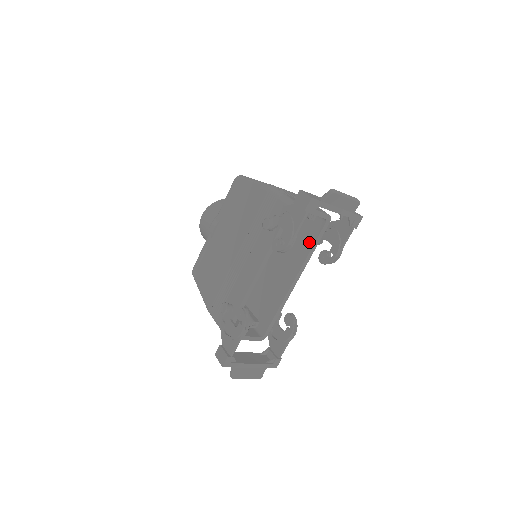
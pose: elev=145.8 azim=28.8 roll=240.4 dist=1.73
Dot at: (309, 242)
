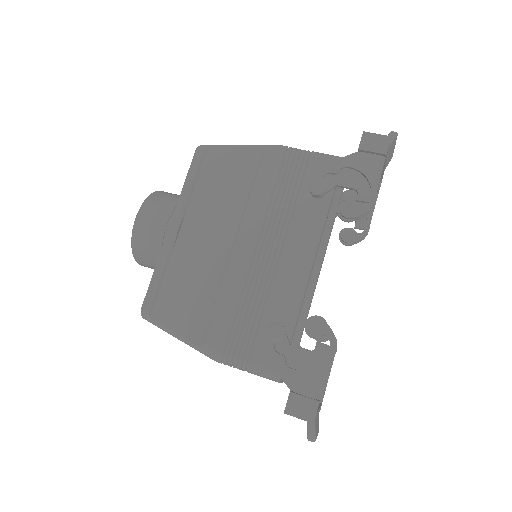
Dot at: occluded
